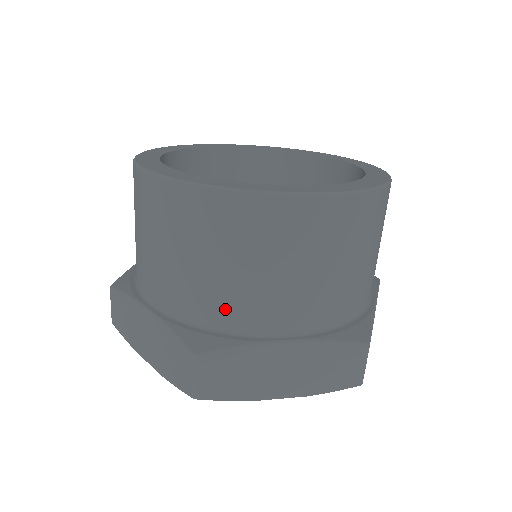
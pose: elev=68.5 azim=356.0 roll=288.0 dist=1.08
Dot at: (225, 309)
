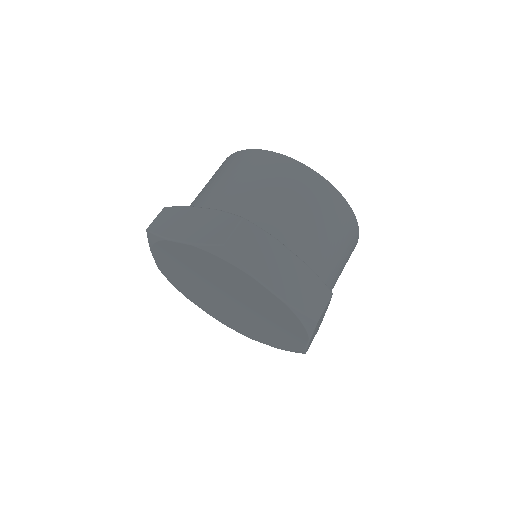
Dot at: (195, 201)
